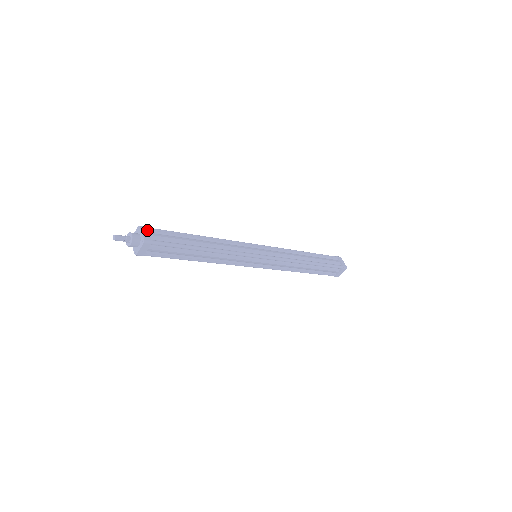
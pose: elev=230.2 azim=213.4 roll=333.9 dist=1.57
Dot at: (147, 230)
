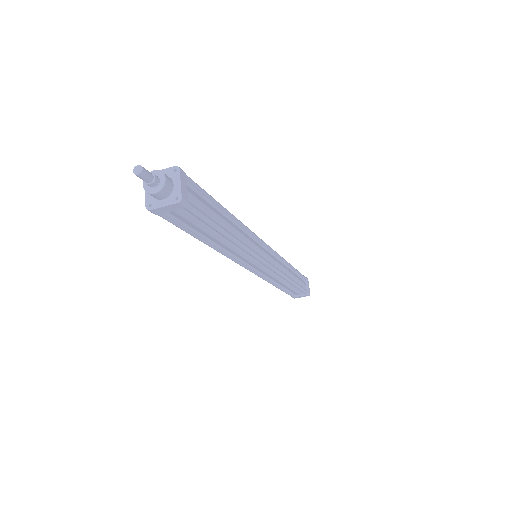
Dot at: (186, 180)
